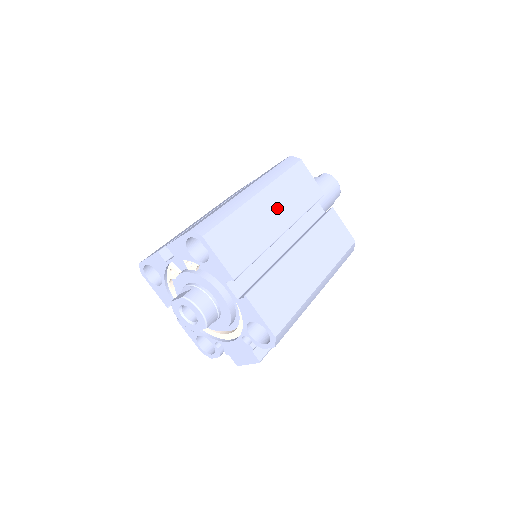
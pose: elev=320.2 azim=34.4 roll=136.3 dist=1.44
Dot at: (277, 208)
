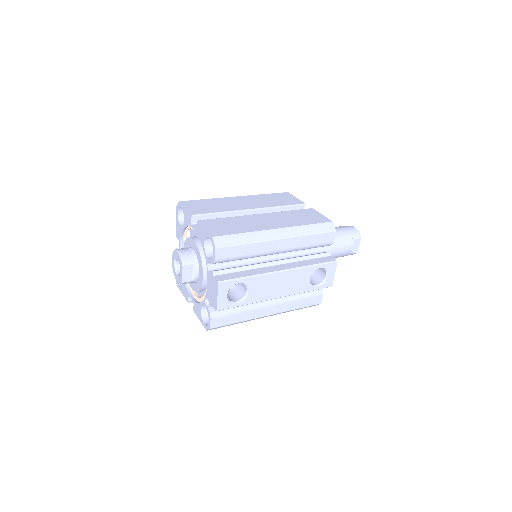
Dot at: (251, 202)
